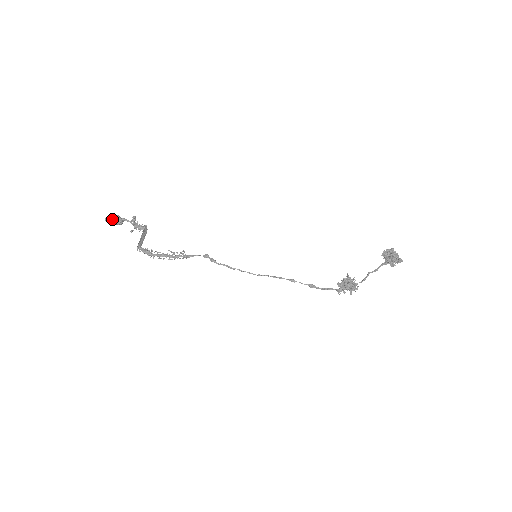
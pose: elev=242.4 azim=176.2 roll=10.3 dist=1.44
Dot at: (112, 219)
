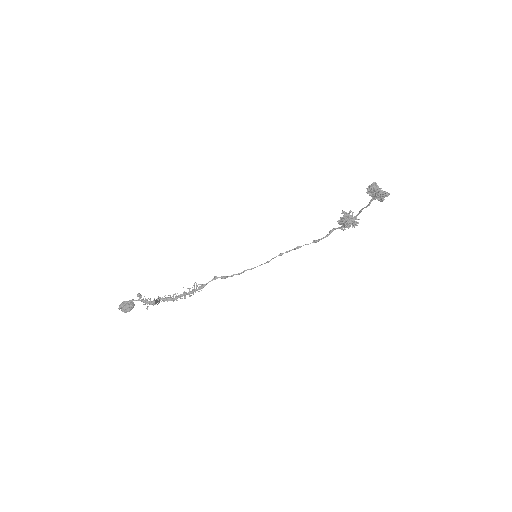
Dot at: (125, 310)
